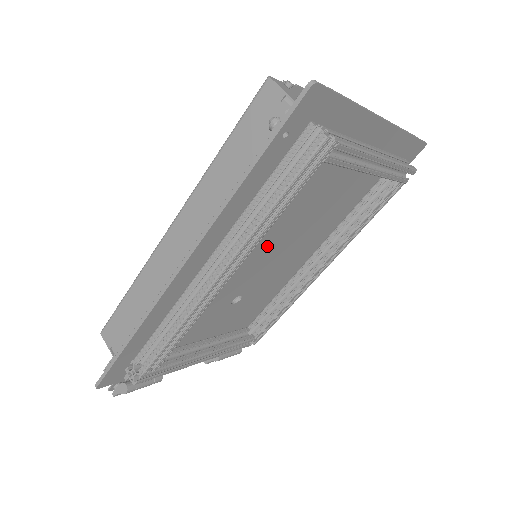
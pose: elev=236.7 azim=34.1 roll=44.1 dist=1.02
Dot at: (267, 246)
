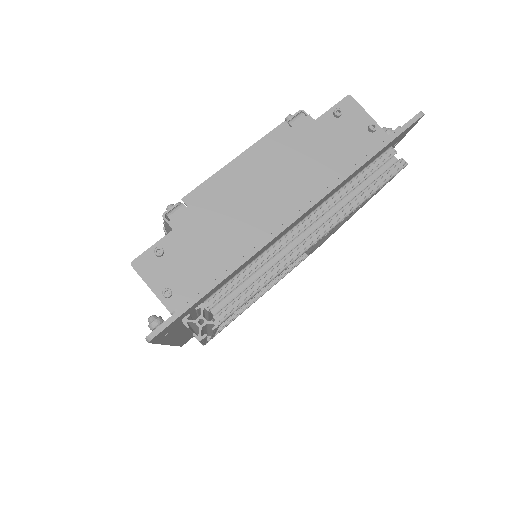
Dot at: occluded
